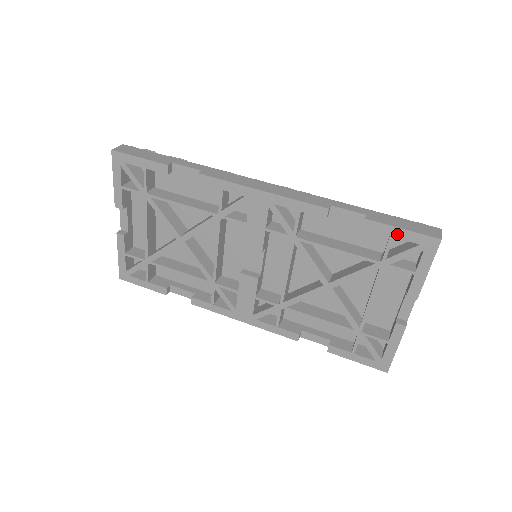
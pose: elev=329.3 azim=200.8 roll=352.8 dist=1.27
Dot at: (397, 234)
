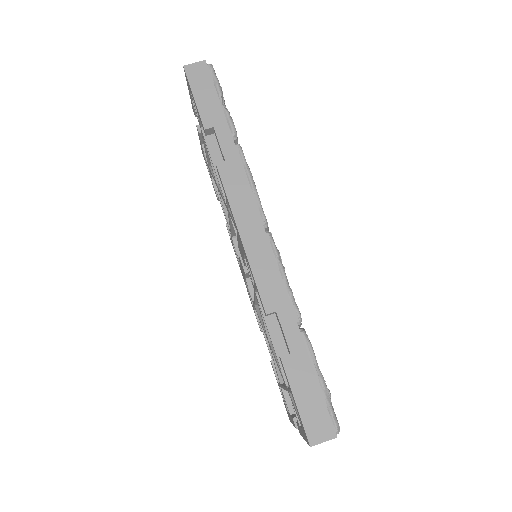
Dot at: (293, 396)
